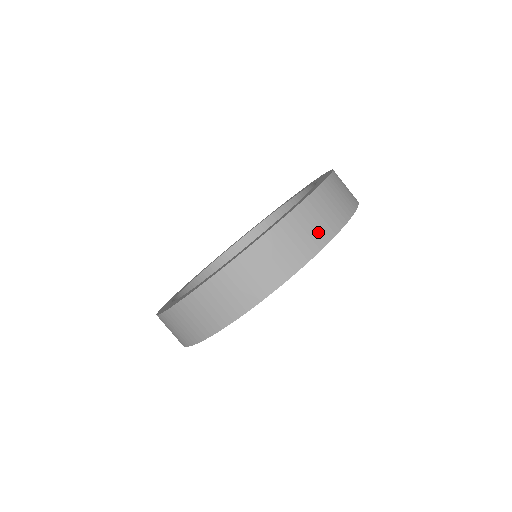
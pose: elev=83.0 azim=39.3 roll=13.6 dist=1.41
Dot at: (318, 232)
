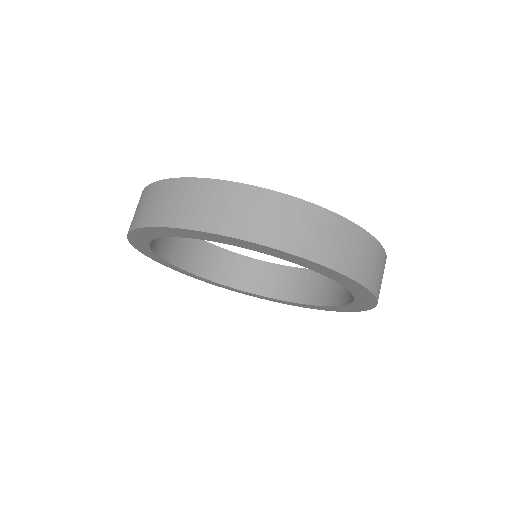
Dot at: (375, 277)
